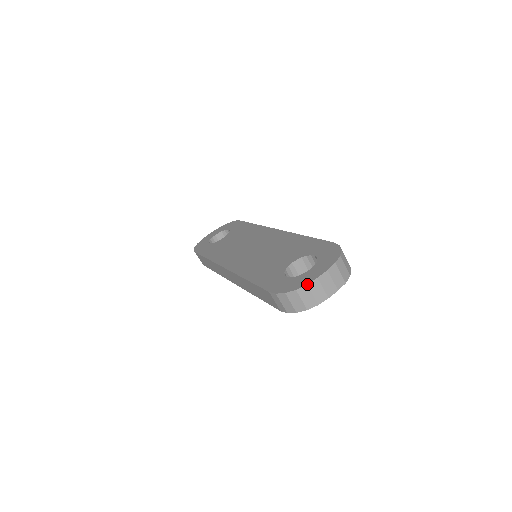
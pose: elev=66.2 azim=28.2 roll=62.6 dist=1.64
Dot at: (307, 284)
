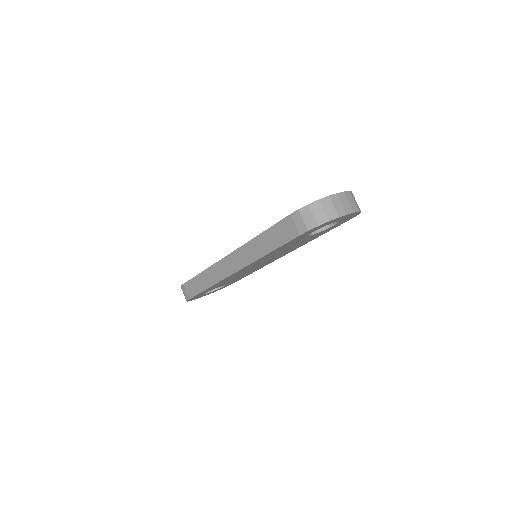
Dot at: (329, 195)
